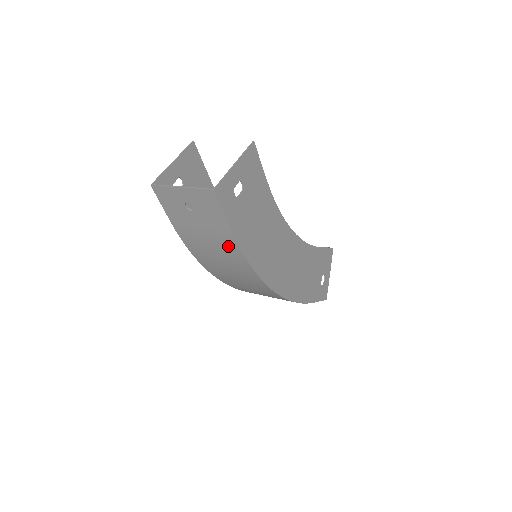
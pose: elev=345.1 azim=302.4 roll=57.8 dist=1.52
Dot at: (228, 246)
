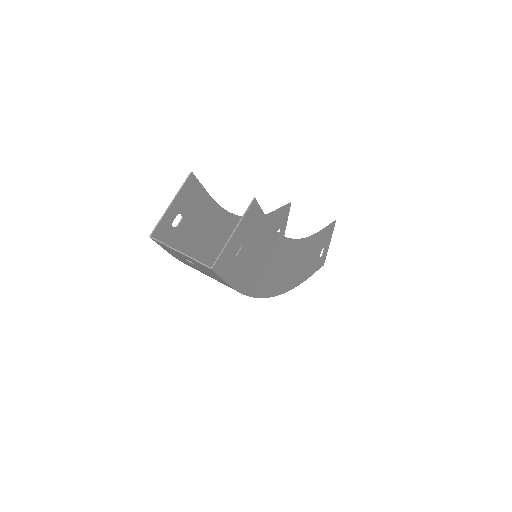
Dot at: occluded
